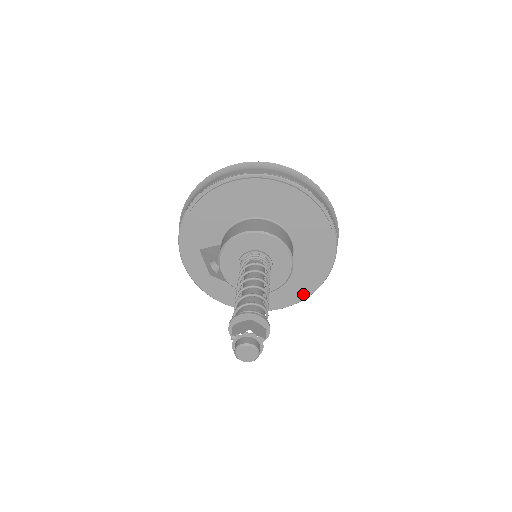
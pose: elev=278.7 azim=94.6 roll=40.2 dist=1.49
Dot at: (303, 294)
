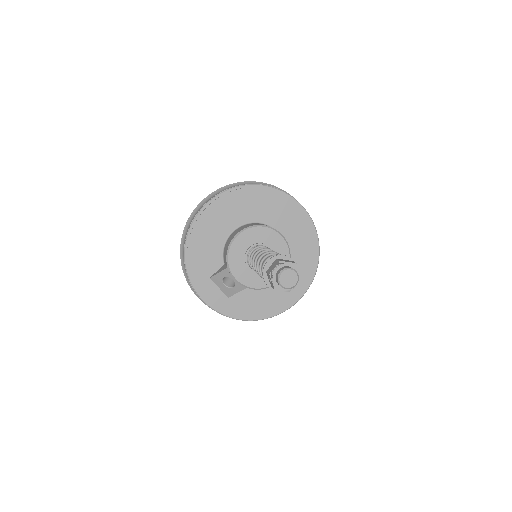
Dot at: (310, 274)
